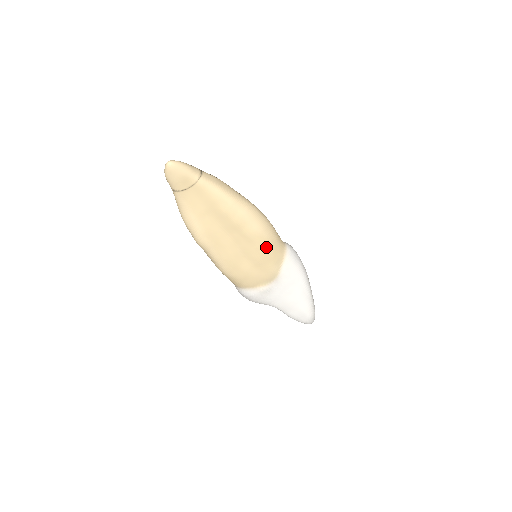
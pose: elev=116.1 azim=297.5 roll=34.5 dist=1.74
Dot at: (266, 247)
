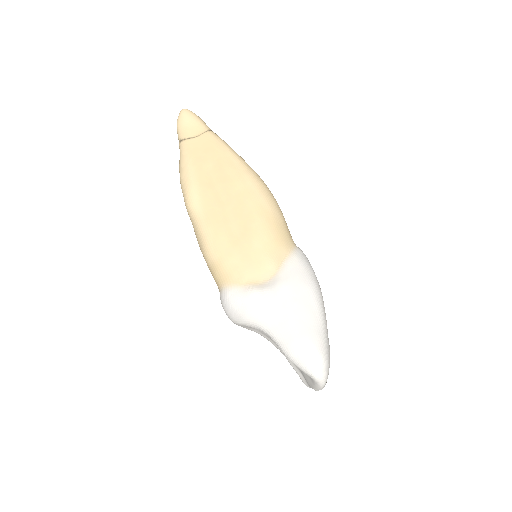
Dot at: (267, 222)
